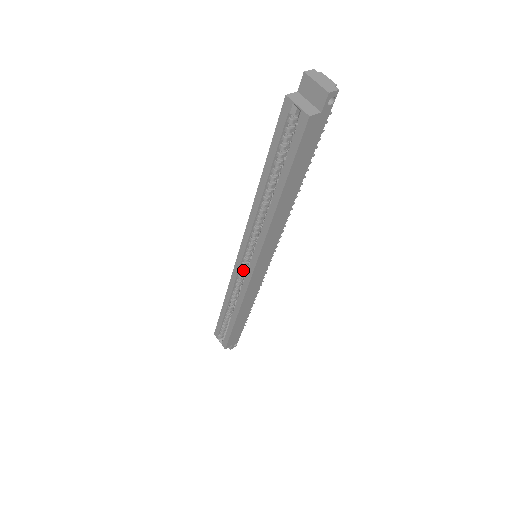
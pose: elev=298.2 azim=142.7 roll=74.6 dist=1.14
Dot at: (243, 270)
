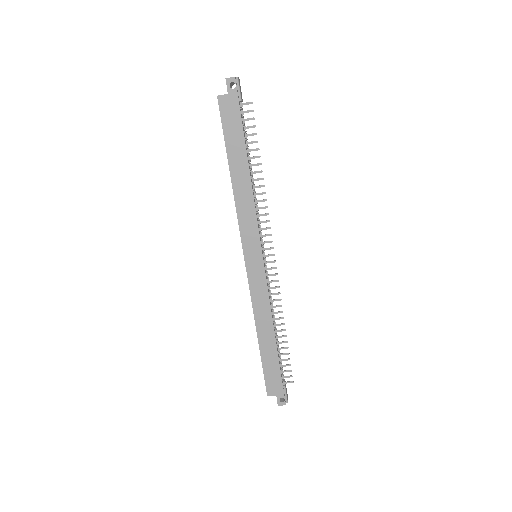
Dot at: occluded
